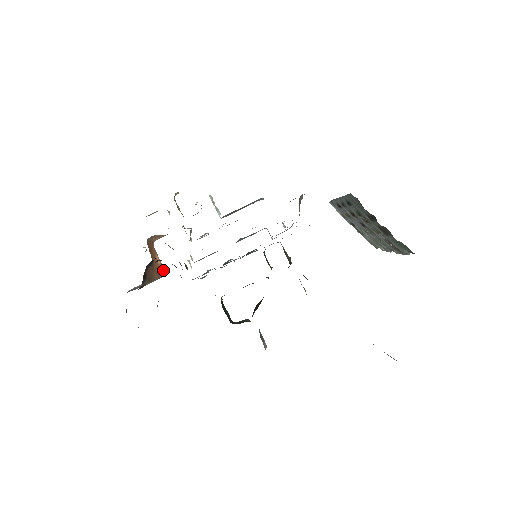
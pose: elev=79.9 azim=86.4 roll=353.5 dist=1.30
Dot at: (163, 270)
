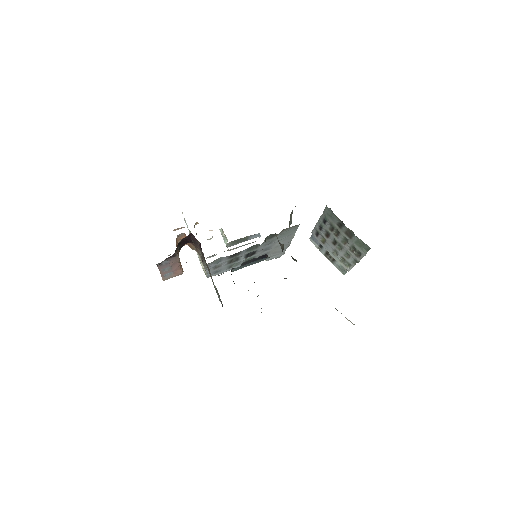
Dot at: (182, 268)
